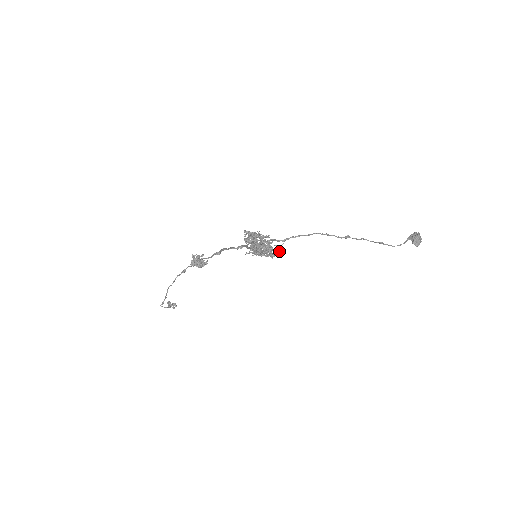
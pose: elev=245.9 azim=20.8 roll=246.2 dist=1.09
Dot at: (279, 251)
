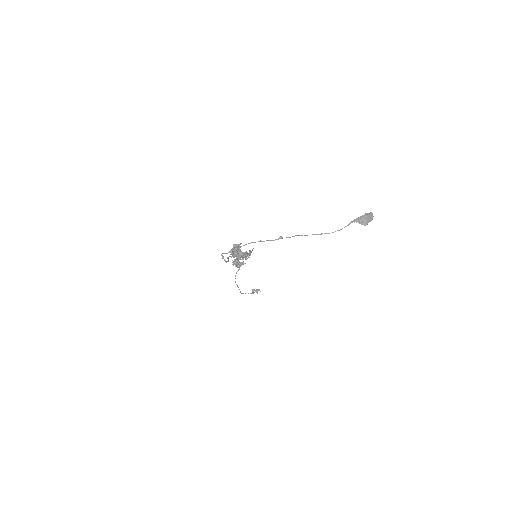
Dot at: occluded
